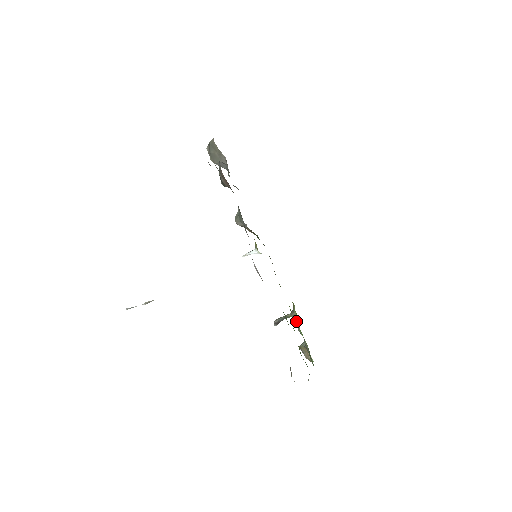
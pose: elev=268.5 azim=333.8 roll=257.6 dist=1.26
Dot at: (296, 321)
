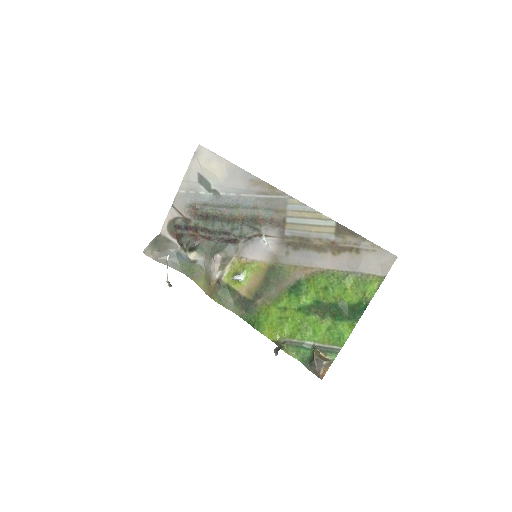
Dot at: (293, 341)
